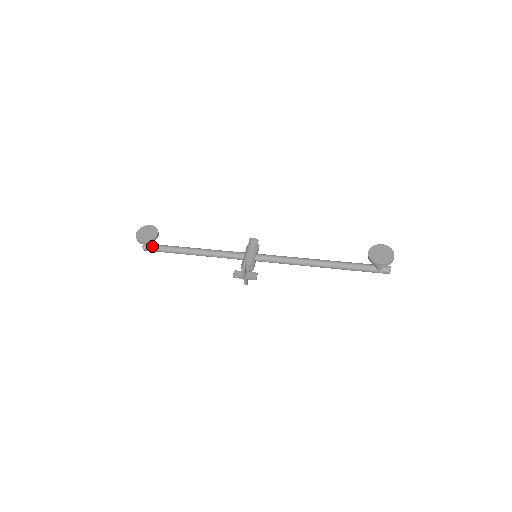
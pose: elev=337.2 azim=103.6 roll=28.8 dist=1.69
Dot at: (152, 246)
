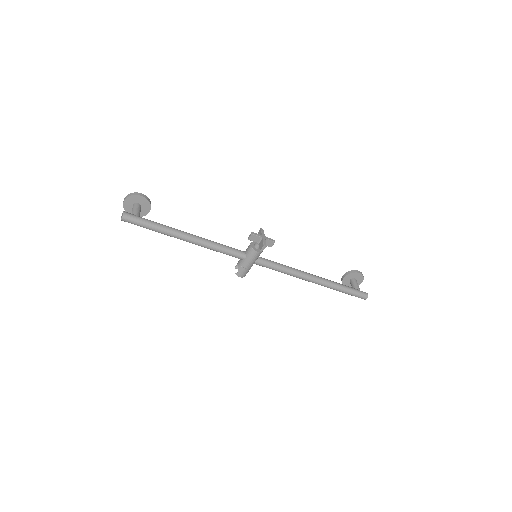
Dot at: (138, 214)
